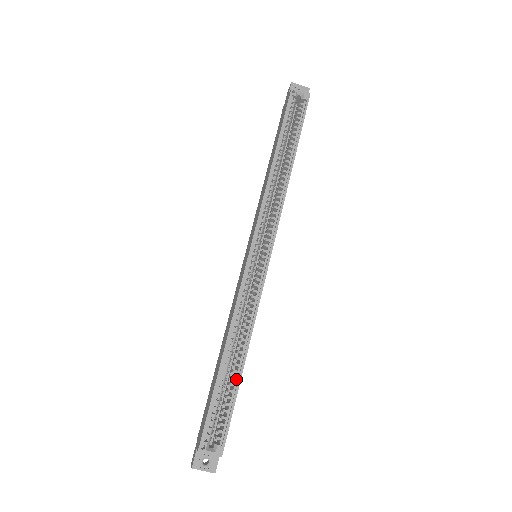
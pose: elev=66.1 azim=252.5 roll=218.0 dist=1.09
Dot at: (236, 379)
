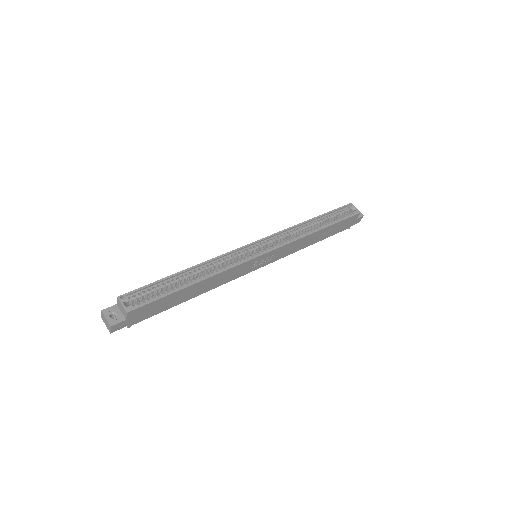
Dot at: (180, 287)
